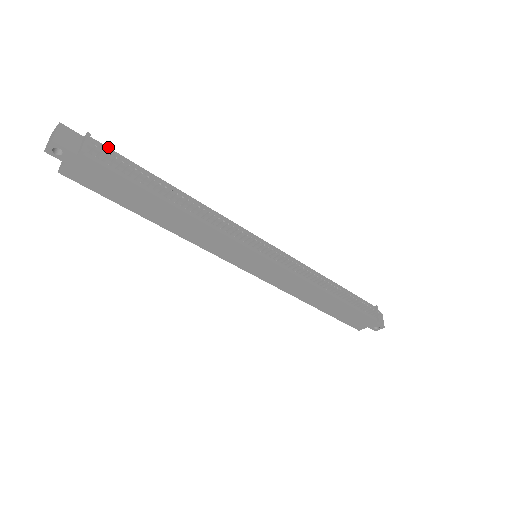
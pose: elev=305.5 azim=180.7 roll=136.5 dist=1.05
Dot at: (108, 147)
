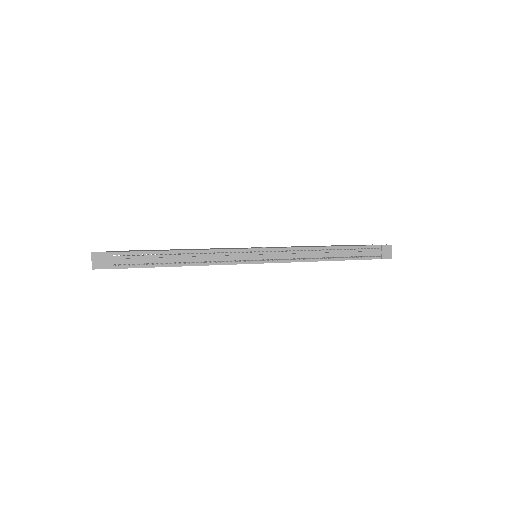
Dot at: (124, 251)
